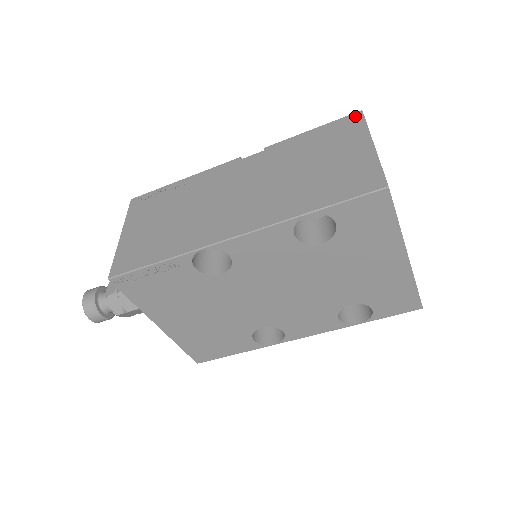
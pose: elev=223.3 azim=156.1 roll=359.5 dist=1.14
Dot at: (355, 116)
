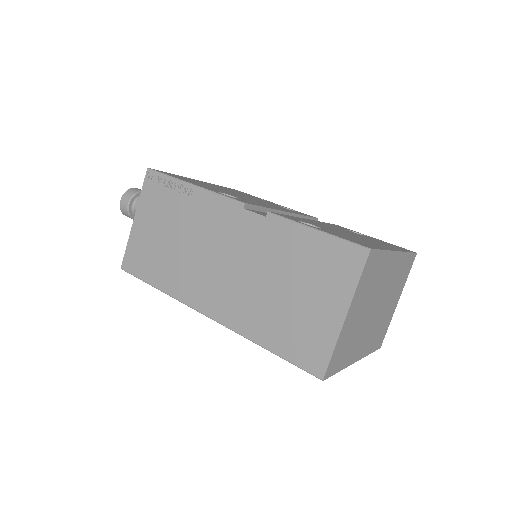
Dot at: (359, 253)
